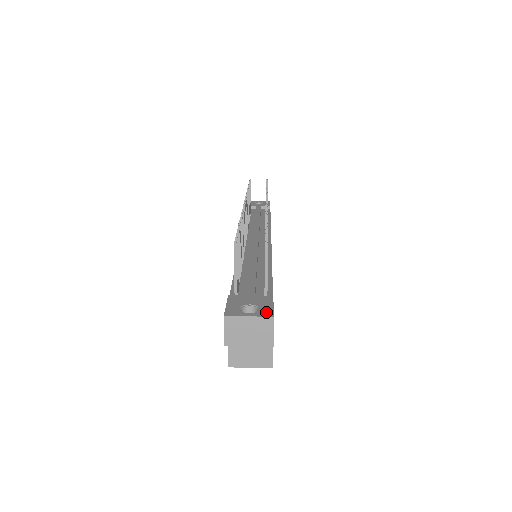
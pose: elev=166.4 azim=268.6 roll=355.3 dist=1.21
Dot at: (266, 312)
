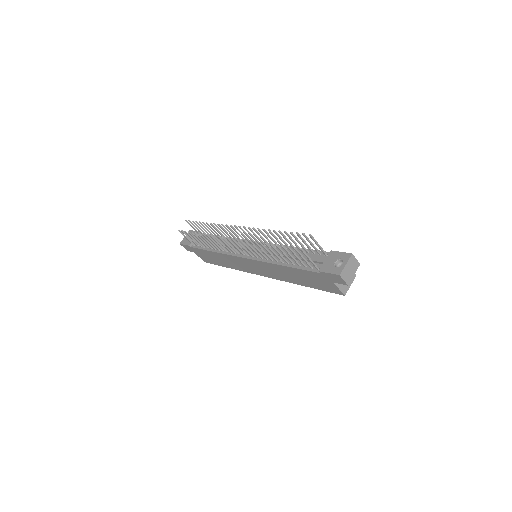
Dot at: (346, 256)
